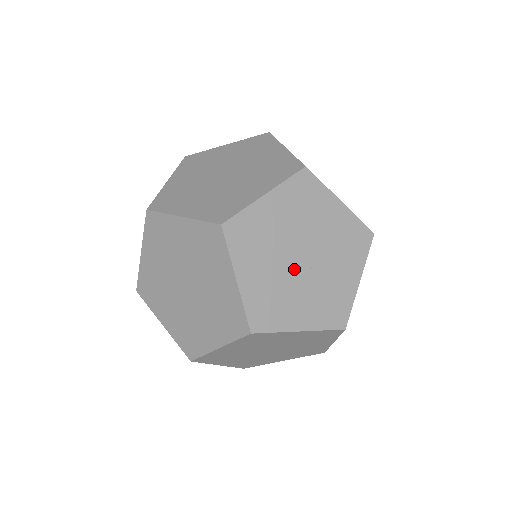
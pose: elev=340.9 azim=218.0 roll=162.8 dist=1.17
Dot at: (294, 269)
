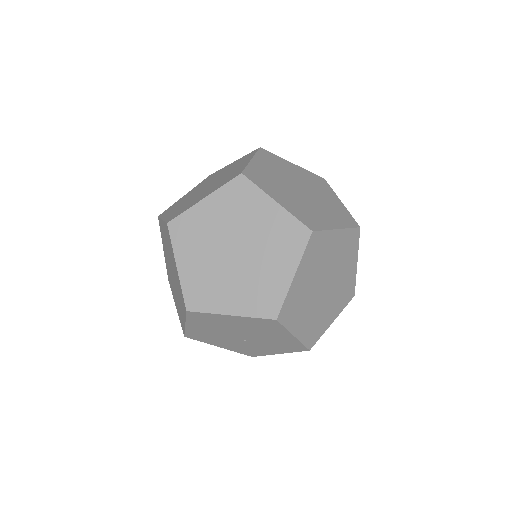
Dot at: (231, 336)
